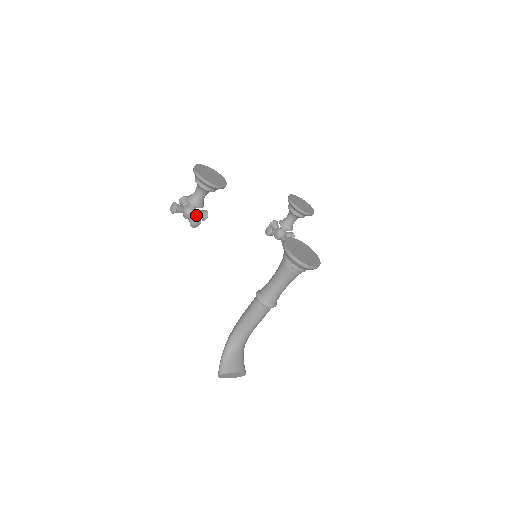
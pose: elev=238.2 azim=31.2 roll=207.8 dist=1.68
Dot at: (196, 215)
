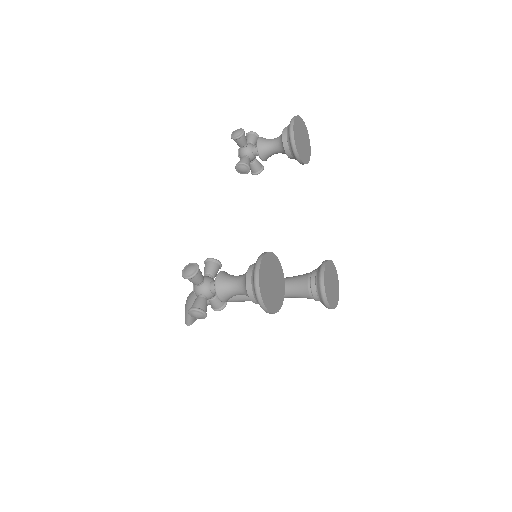
Dot at: occluded
